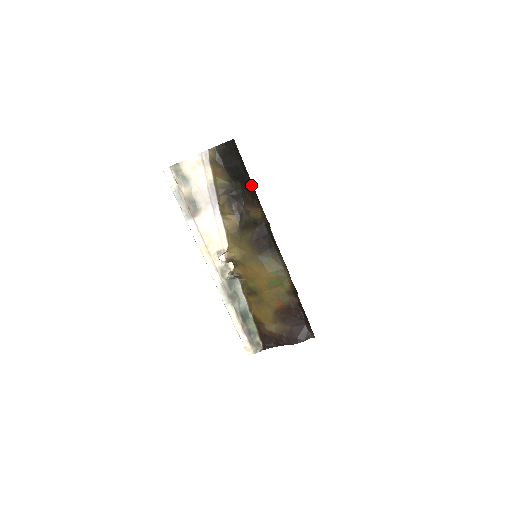
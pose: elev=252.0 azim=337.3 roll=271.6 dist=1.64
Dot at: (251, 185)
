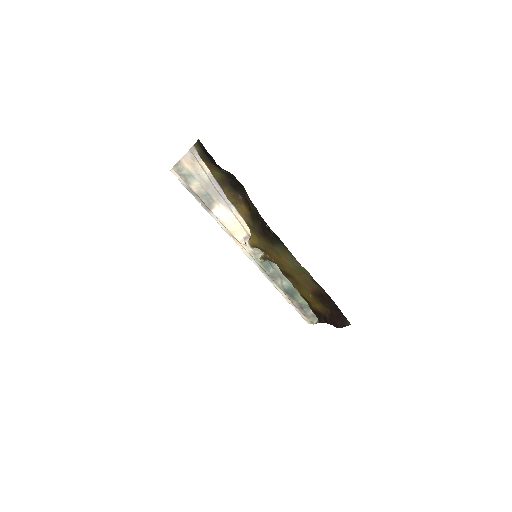
Dot at: occluded
